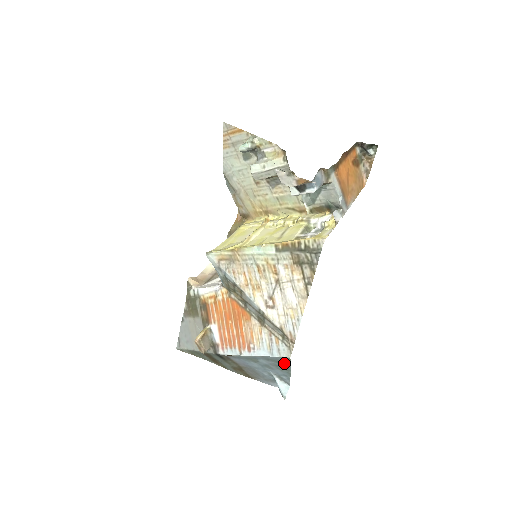
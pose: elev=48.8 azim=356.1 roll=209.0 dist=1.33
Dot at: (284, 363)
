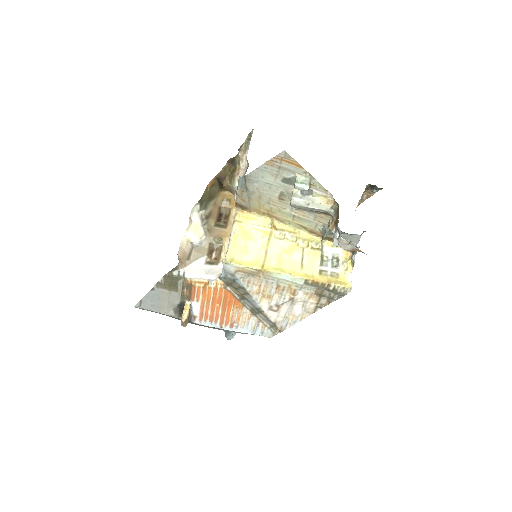
Dot at: occluded
